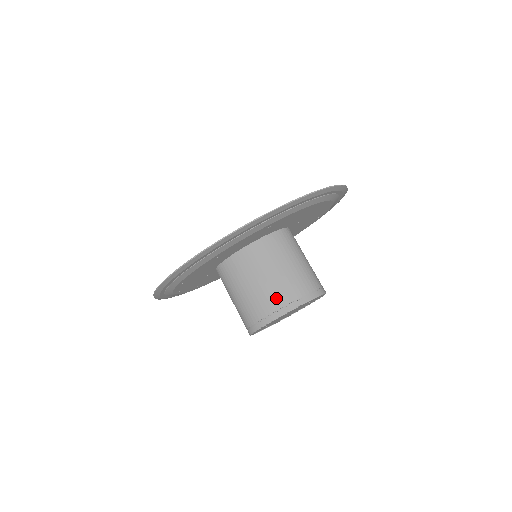
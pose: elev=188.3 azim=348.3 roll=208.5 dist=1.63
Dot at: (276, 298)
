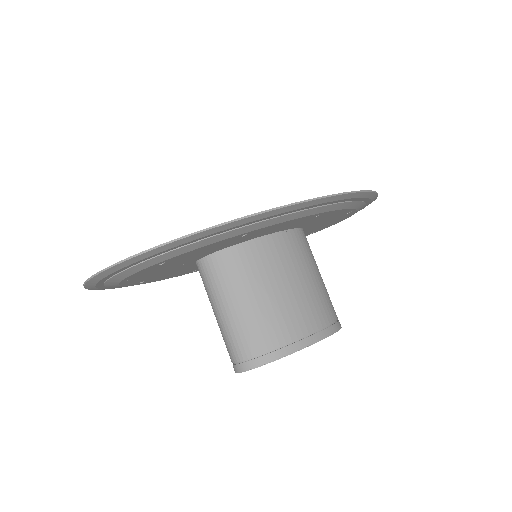
Dot at: (302, 319)
